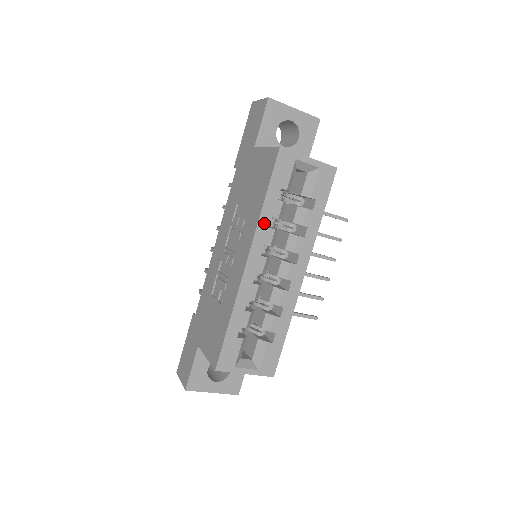
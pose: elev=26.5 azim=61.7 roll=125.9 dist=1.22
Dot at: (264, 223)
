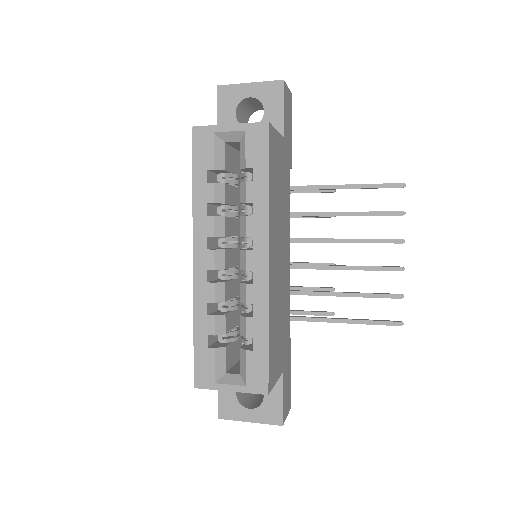
Dot at: (200, 213)
